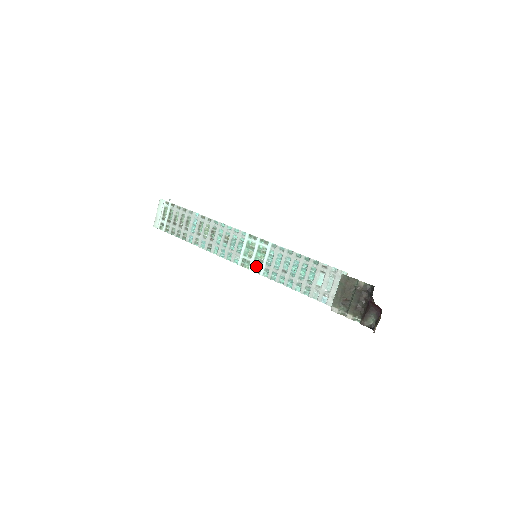
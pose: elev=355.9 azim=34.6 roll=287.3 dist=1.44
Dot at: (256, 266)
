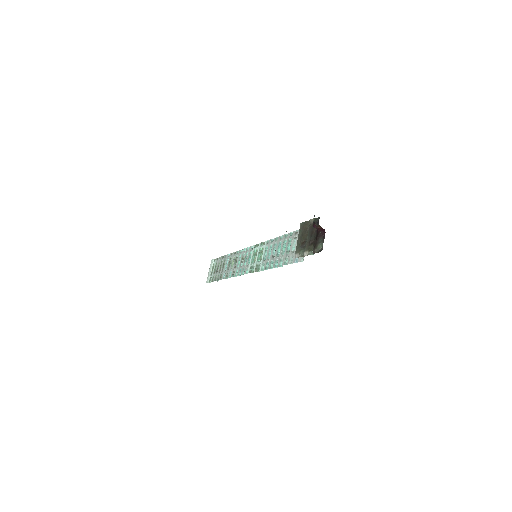
Dot at: (258, 266)
